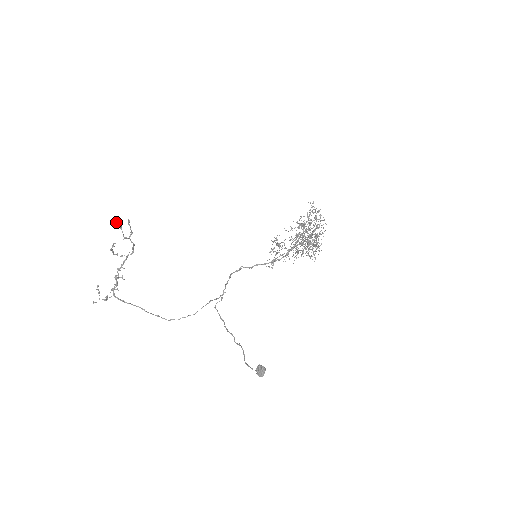
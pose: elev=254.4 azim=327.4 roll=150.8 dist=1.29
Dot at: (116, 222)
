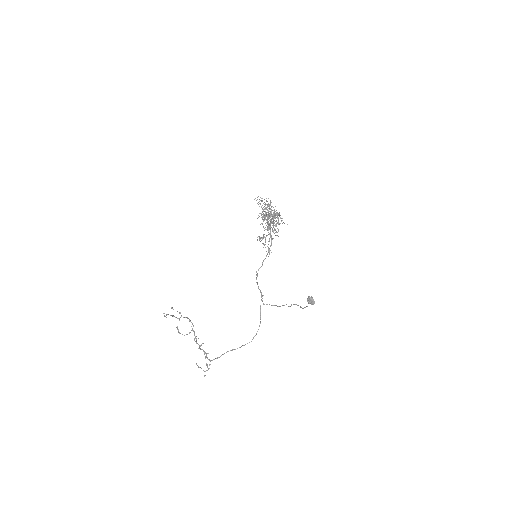
Dot at: (166, 315)
